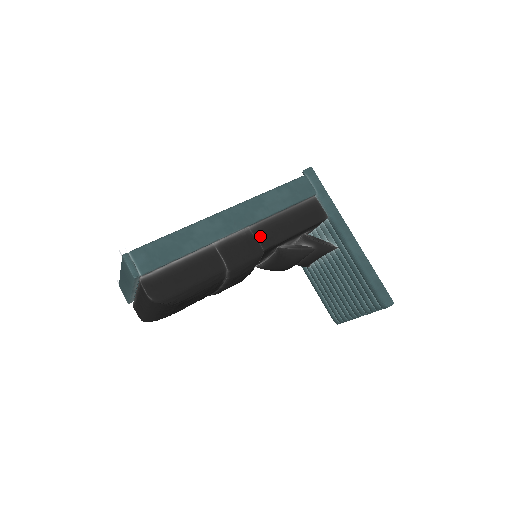
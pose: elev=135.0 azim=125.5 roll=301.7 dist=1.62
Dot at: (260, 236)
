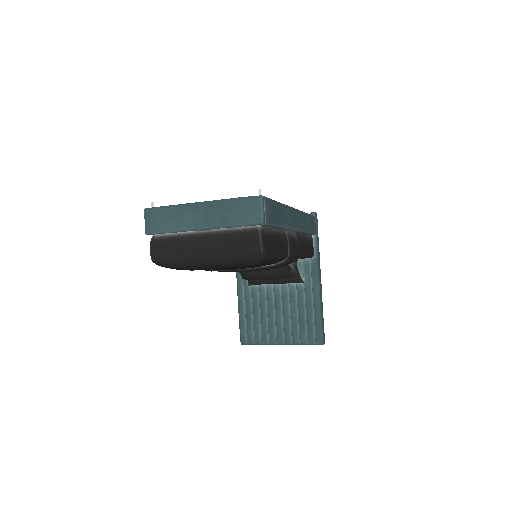
Dot at: (298, 245)
